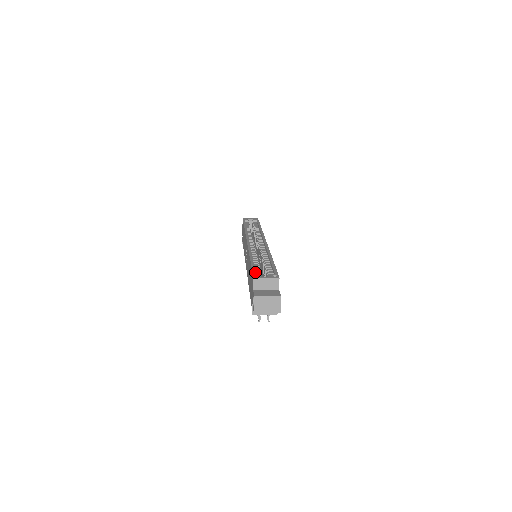
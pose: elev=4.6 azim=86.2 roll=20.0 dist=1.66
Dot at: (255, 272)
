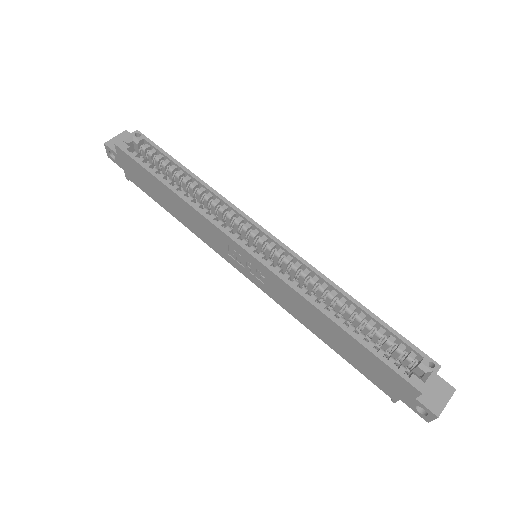
Dot at: (404, 374)
